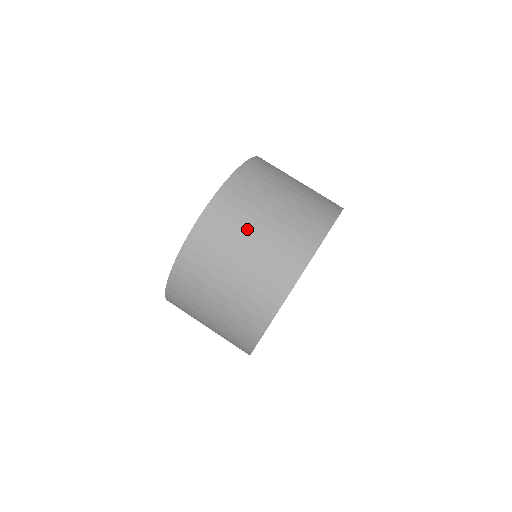
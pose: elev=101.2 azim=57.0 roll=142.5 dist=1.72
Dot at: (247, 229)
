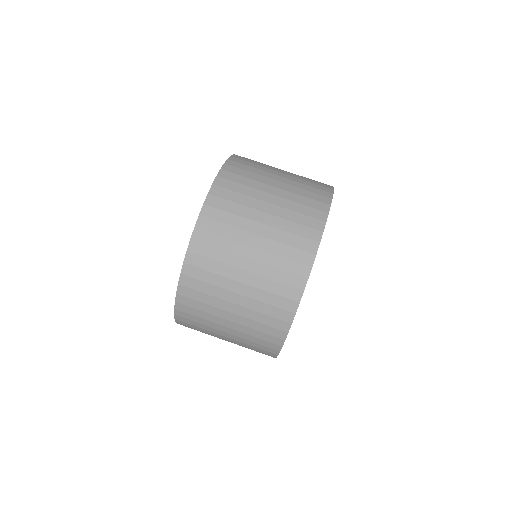
Dot at: (221, 310)
